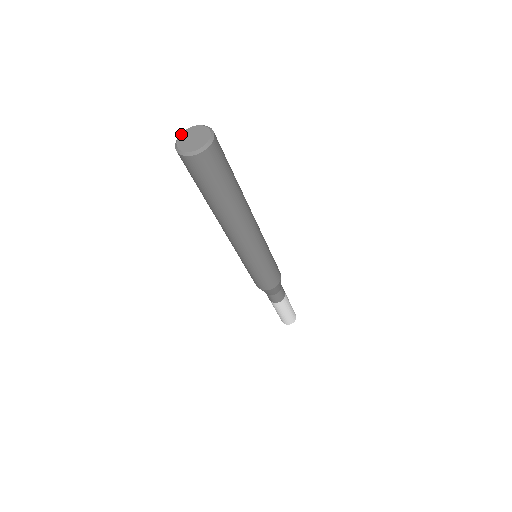
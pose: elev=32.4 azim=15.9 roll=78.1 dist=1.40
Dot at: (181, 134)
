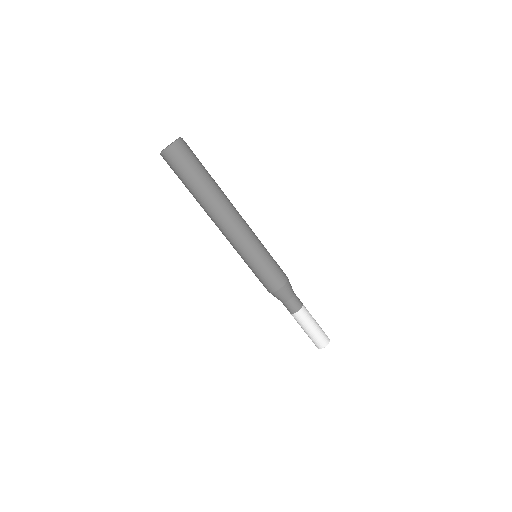
Dot at: occluded
